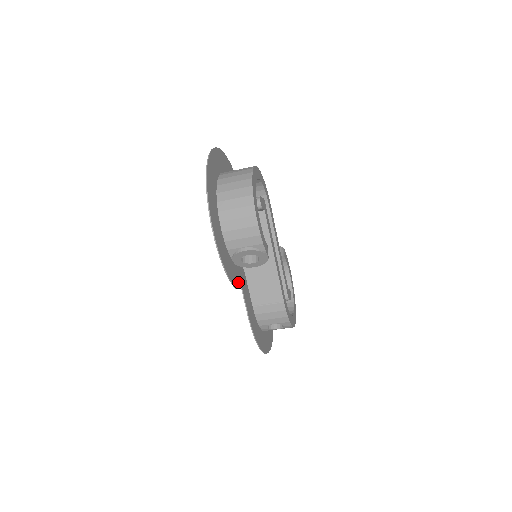
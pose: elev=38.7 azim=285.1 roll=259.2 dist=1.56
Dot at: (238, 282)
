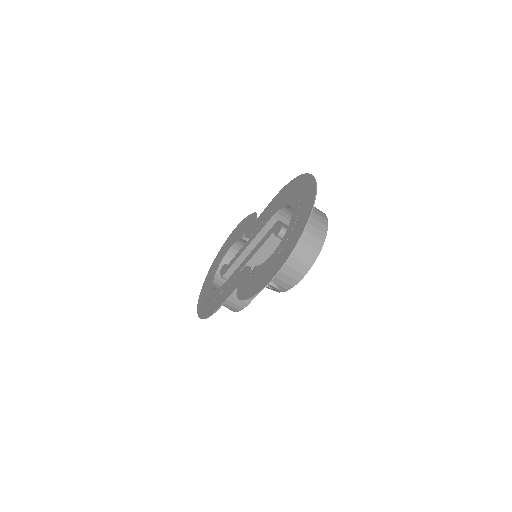
Dot at: (240, 289)
